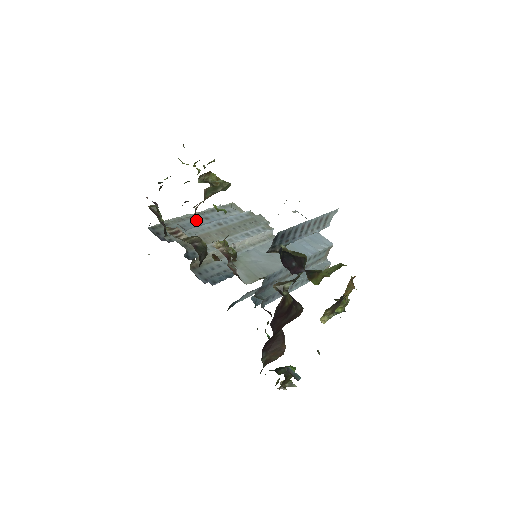
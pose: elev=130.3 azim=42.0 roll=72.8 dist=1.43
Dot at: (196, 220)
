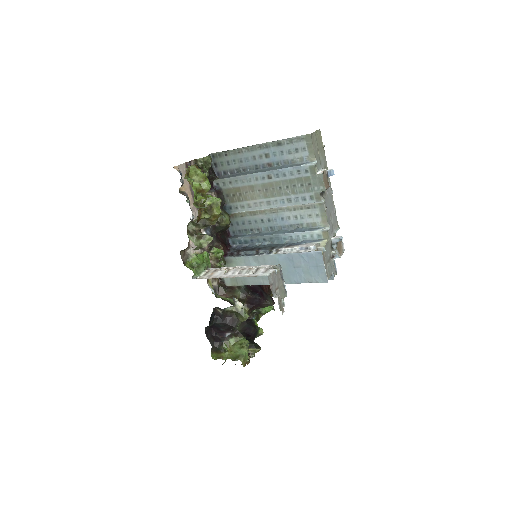
Dot at: (255, 155)
